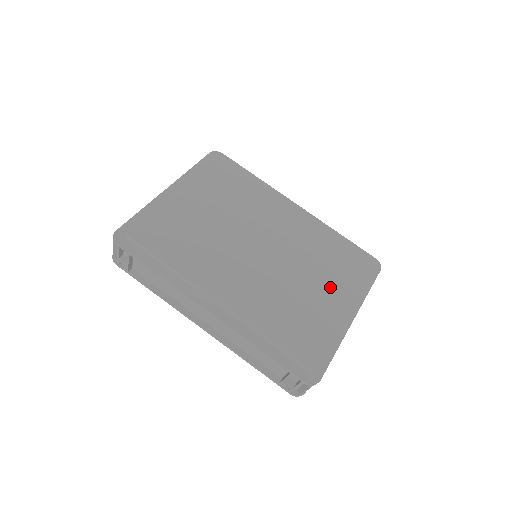
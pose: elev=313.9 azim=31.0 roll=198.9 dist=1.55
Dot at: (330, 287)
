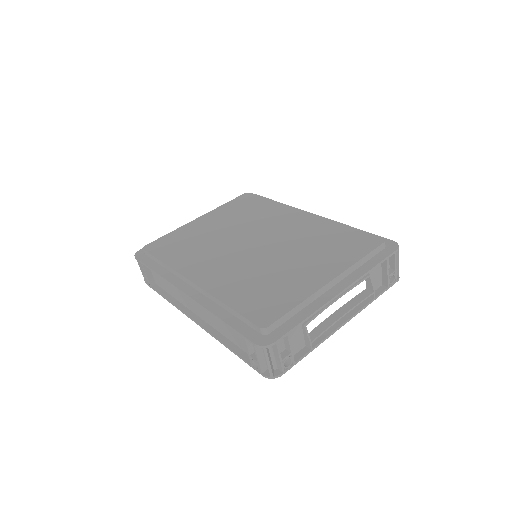
Dot at: (317, 264)
